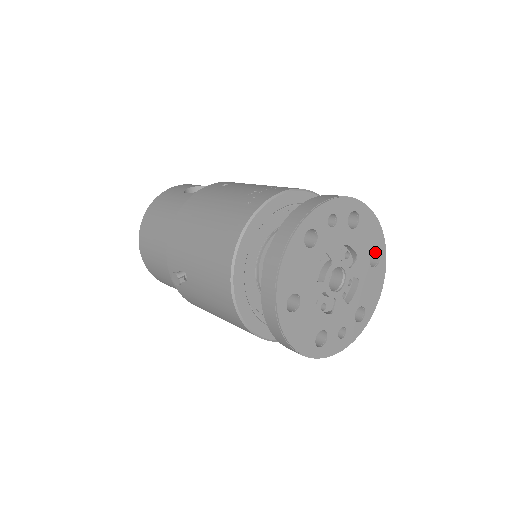
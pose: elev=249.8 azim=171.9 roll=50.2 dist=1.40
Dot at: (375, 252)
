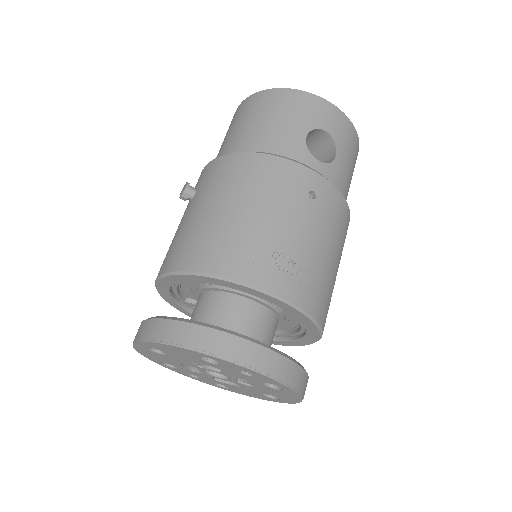
Dot at: occluded
